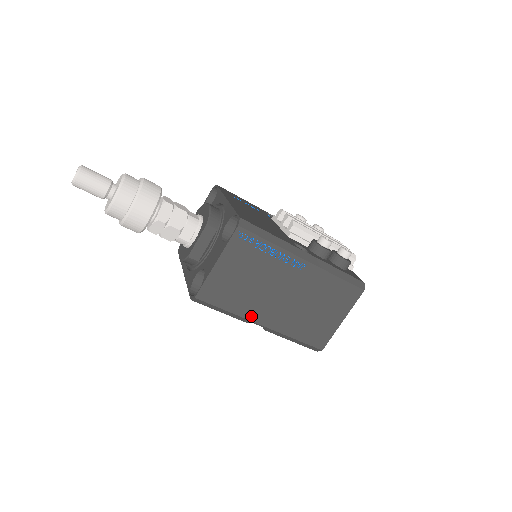
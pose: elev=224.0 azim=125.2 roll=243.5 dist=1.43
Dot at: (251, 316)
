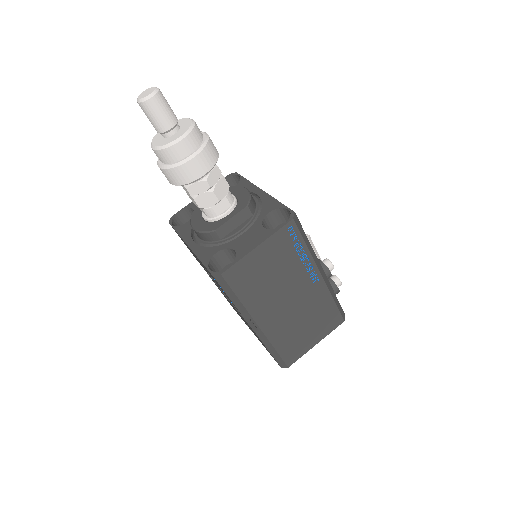
Dot at: (255, 312)
